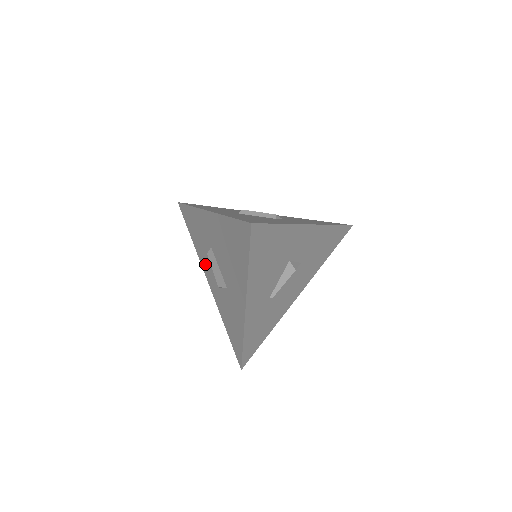
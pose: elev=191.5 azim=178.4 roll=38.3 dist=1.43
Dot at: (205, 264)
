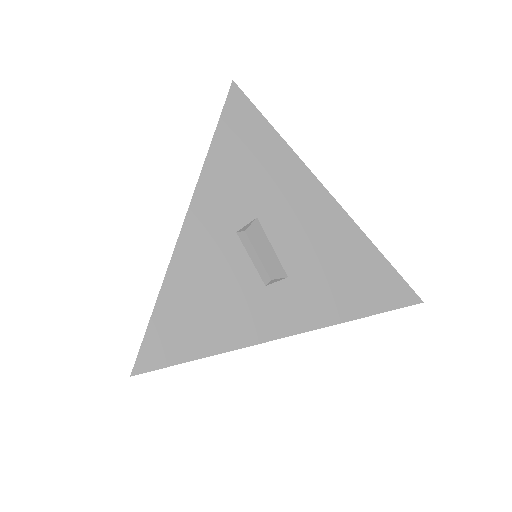
Dot at: occluded
